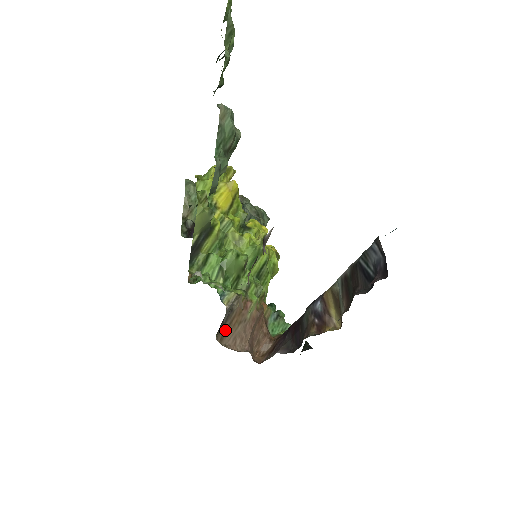
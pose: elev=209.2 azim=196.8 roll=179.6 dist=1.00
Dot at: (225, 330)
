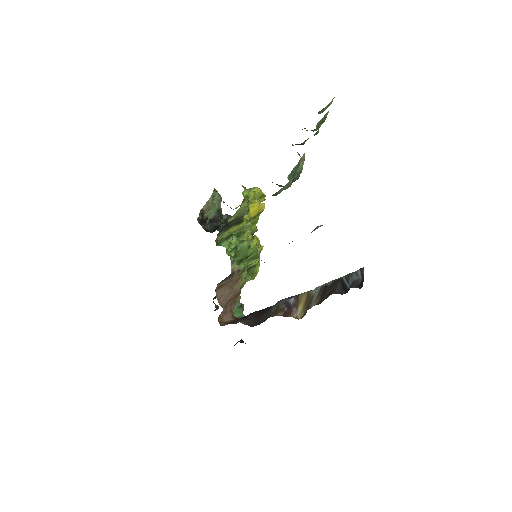
Dot at: (222, 285)
